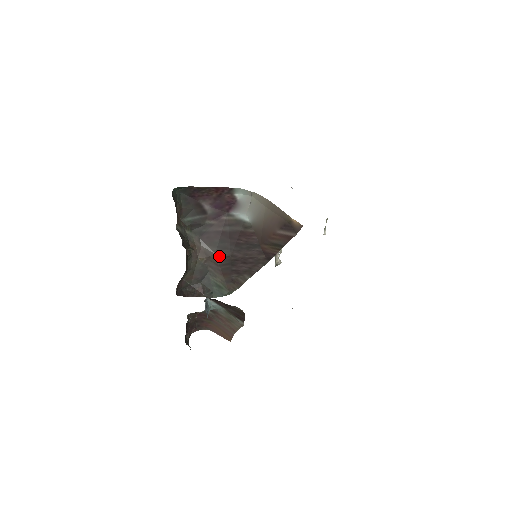
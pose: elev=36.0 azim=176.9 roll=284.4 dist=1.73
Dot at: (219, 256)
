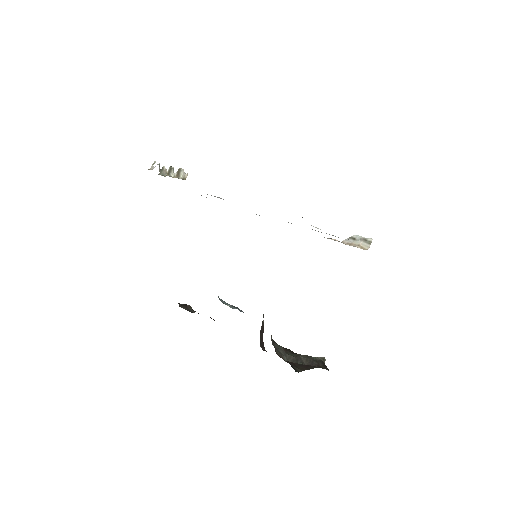
Dot at: occluded
